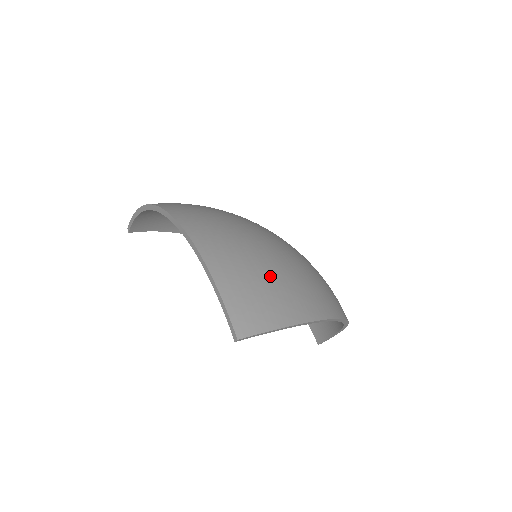
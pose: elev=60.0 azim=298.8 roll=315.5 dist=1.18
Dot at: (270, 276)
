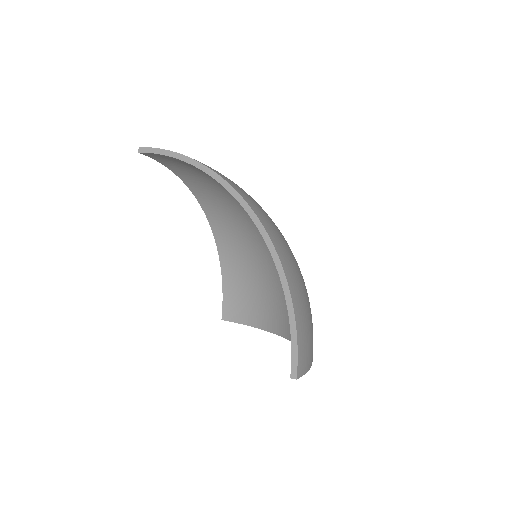
Dot at: (311, 319)
